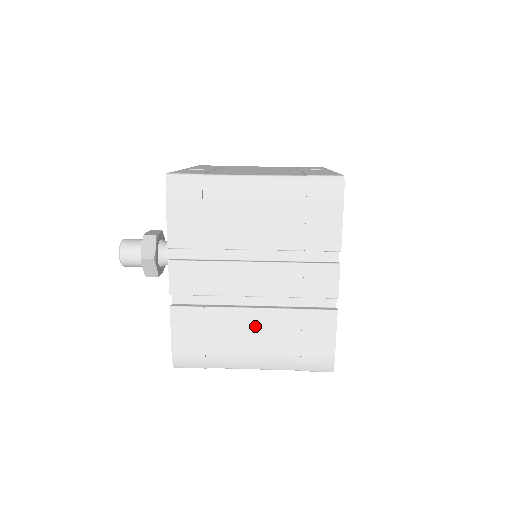
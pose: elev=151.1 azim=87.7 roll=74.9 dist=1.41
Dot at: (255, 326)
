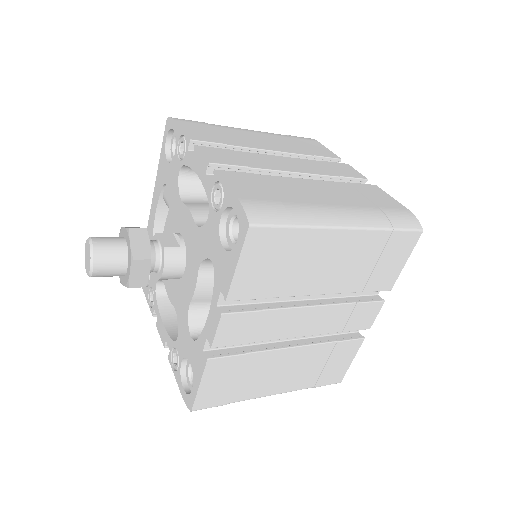
Dot at: (317, 189)
